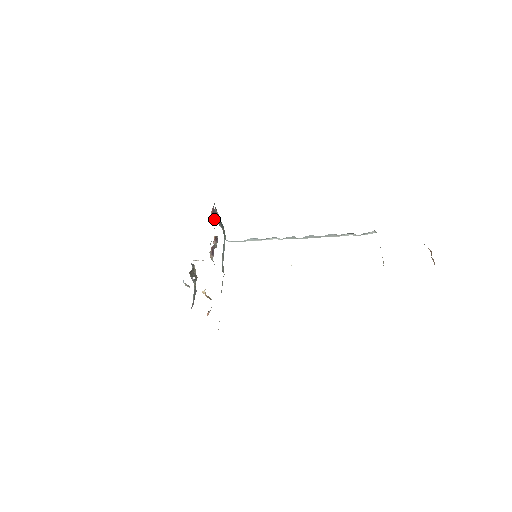
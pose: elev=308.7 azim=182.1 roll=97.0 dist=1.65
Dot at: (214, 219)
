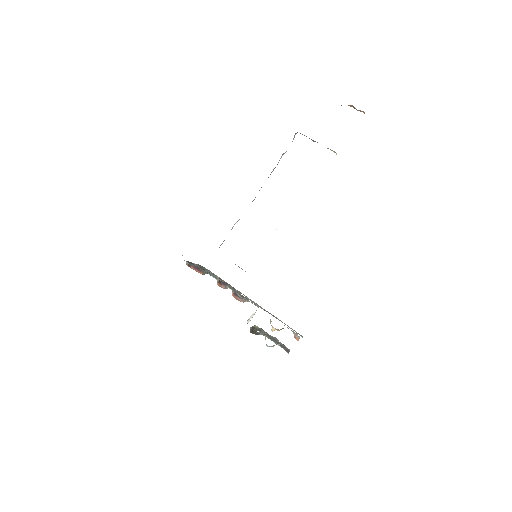
Dot at: (206, 273)
